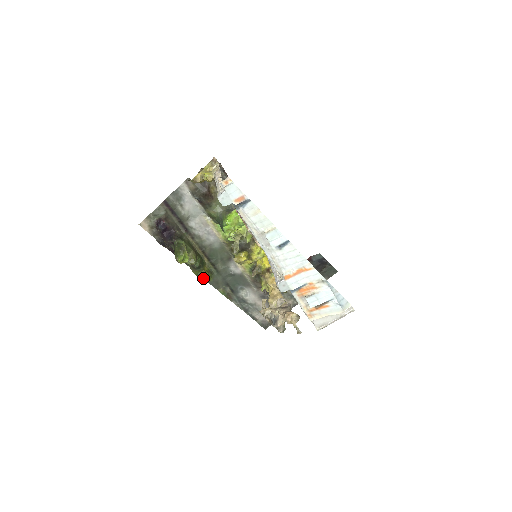
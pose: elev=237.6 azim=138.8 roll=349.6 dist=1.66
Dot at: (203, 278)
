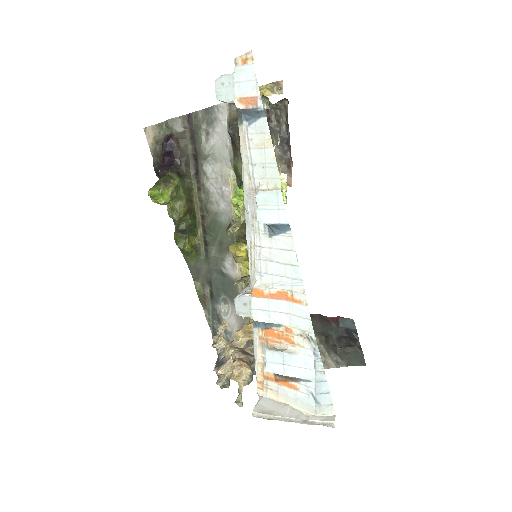
Dot at: (183, 252)
